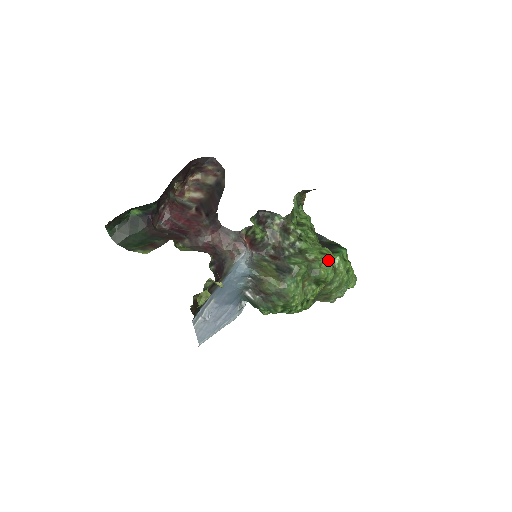
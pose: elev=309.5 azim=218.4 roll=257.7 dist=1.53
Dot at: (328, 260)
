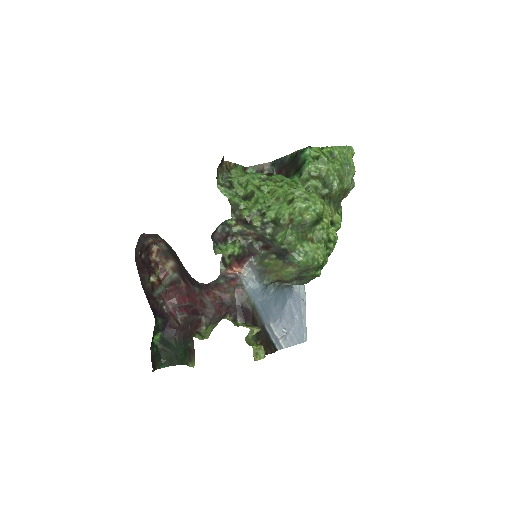
Dot at: (300, 202)
